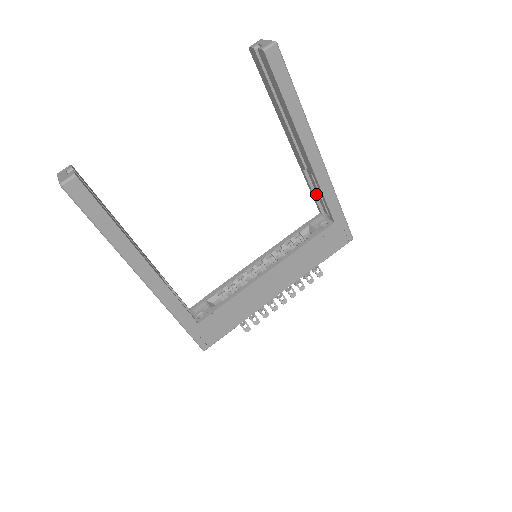
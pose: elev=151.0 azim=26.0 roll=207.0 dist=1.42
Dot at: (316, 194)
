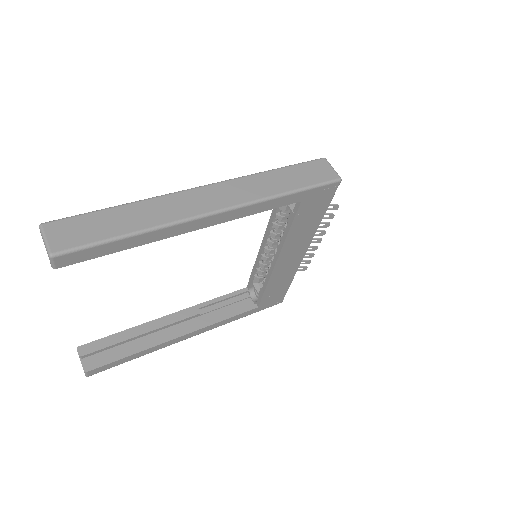
Dot at: occluded
